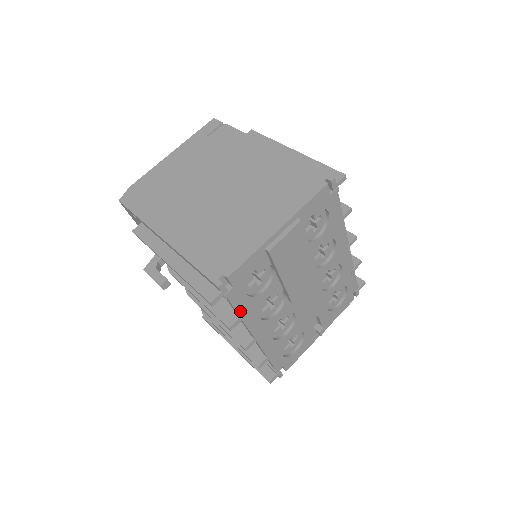
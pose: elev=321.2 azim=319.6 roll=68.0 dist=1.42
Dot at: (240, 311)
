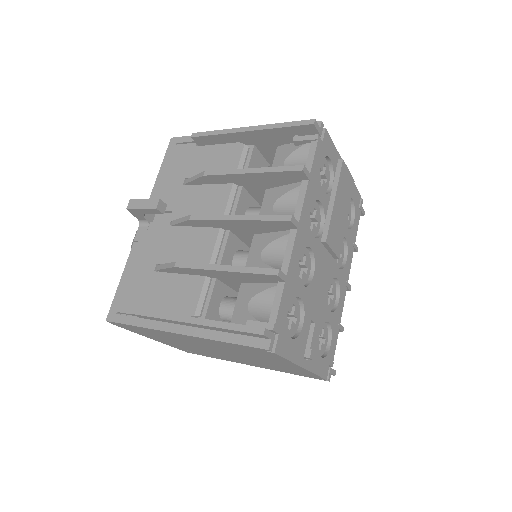
Dot at: (312, 170)
